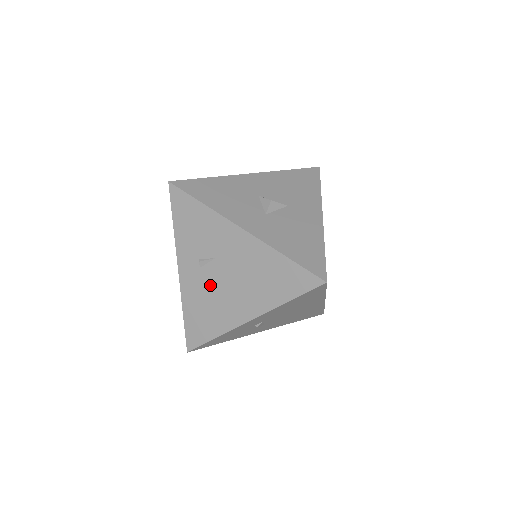
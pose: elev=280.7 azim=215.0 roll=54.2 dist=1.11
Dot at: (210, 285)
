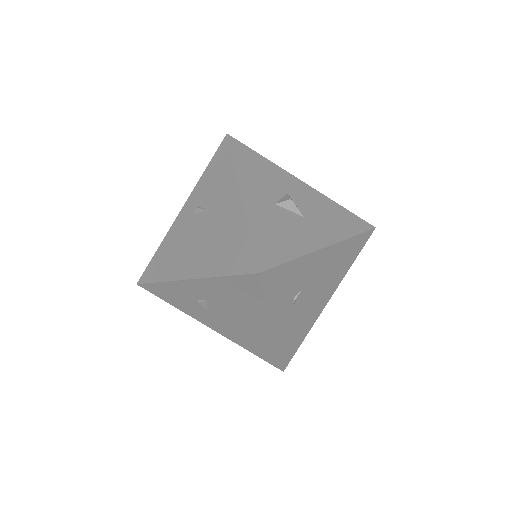
Dot at: (189, 232)
